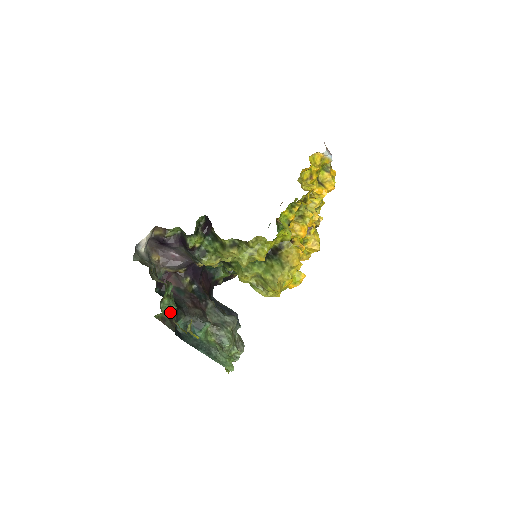
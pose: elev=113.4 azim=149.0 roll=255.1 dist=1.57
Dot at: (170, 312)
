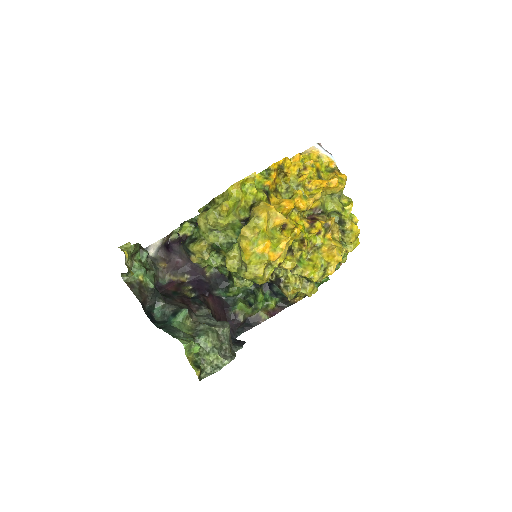
Dot at: (143, 284)
